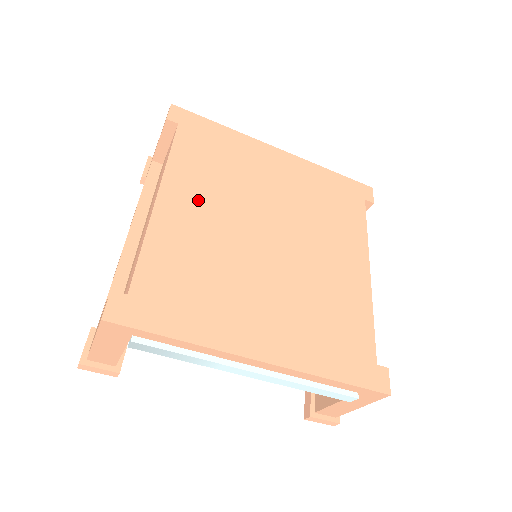
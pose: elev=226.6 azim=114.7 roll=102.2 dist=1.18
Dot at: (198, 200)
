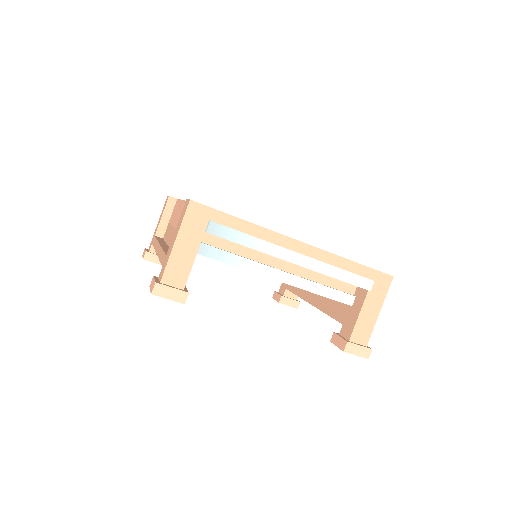
Dot at: occluded
